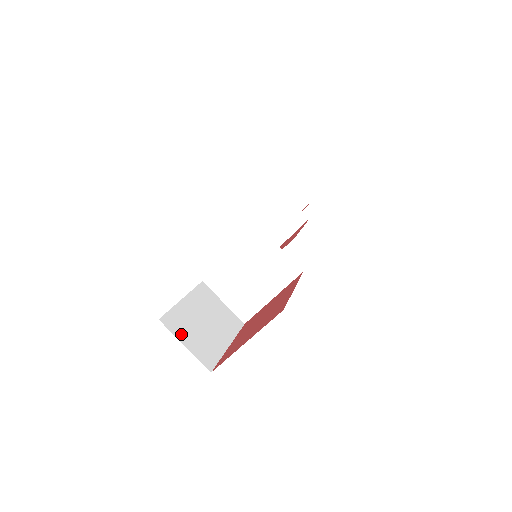
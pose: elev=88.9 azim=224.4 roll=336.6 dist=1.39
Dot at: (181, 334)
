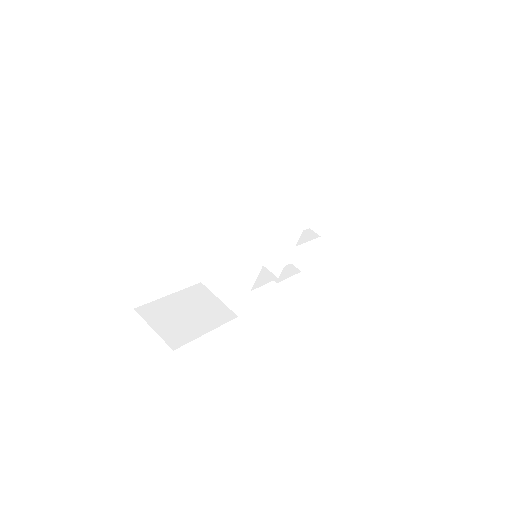
Dot at: (153, 320)
